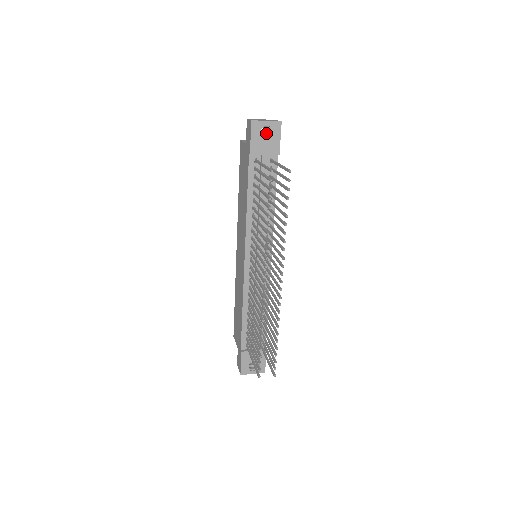
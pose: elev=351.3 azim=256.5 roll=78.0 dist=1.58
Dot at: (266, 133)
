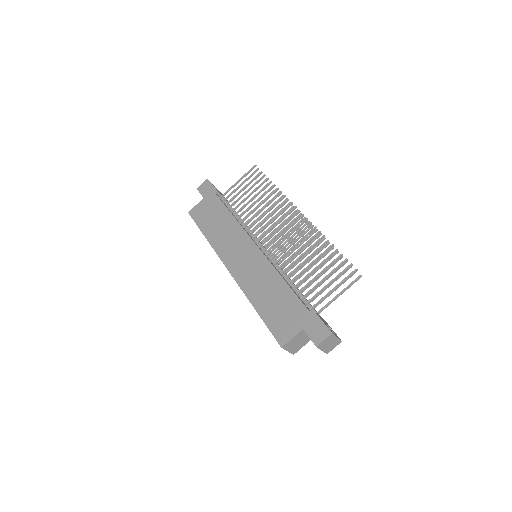
Dot at: occluded
